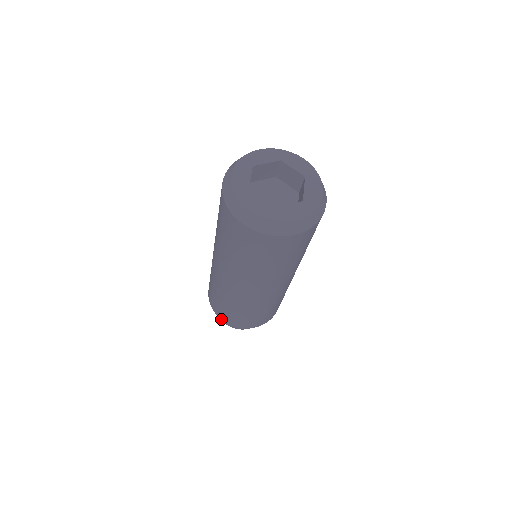
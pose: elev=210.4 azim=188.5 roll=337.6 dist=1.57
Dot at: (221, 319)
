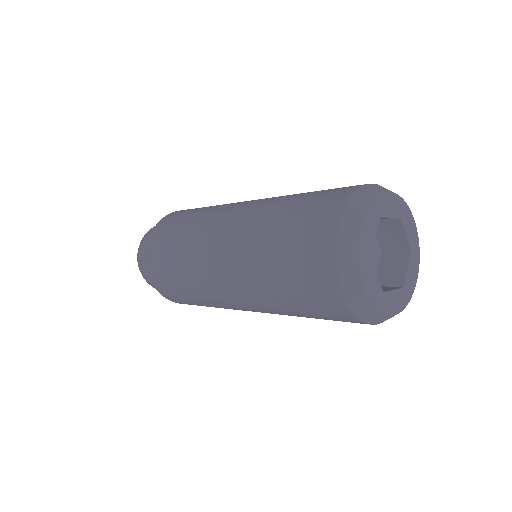
Dot at: occluded
